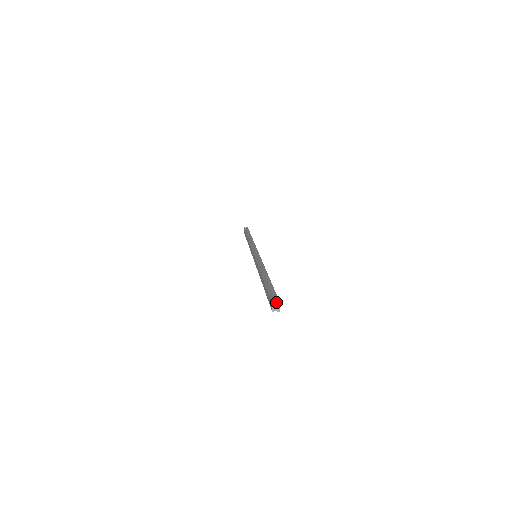
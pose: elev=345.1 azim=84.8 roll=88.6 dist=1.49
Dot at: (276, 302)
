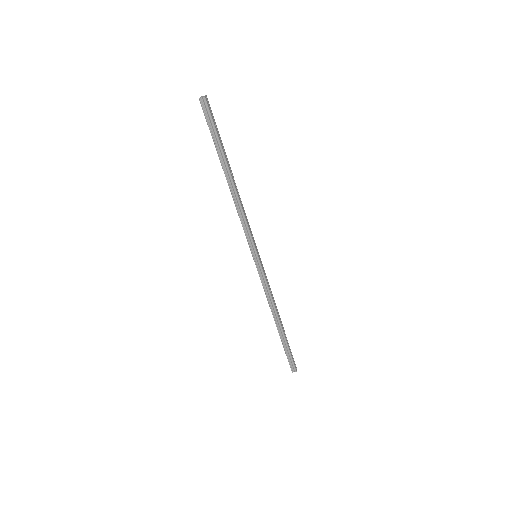
Dot at: occluded
